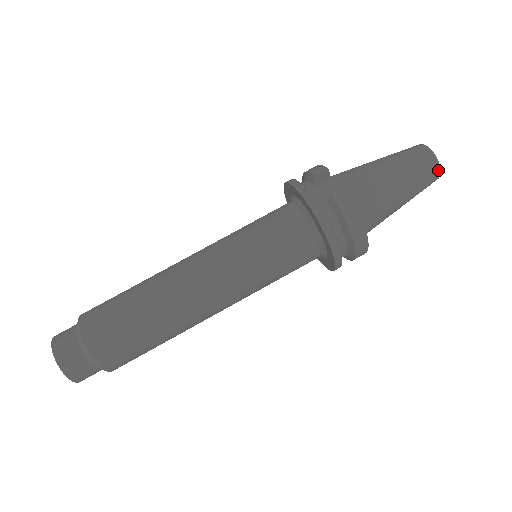
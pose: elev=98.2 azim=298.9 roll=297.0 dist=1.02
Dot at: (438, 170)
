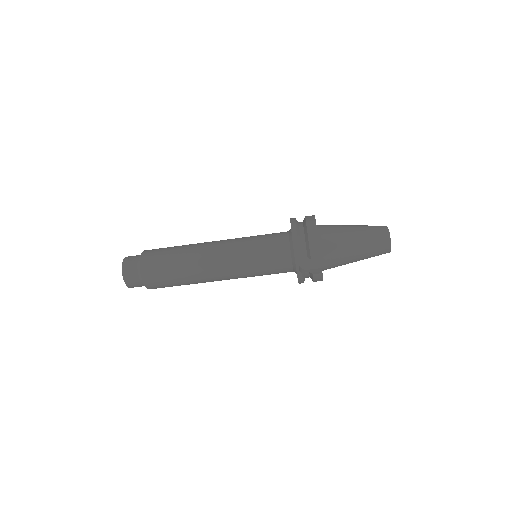
Dot at: occluded
